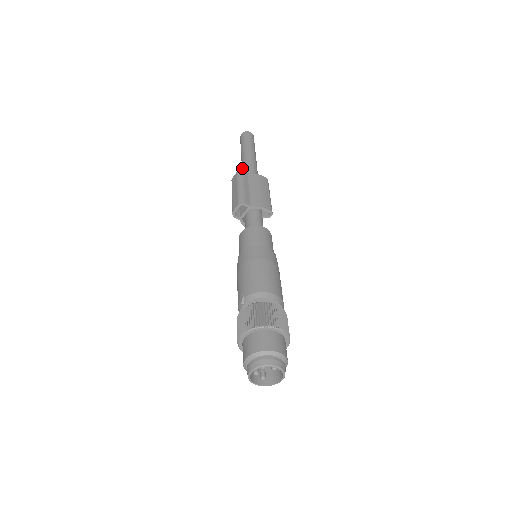
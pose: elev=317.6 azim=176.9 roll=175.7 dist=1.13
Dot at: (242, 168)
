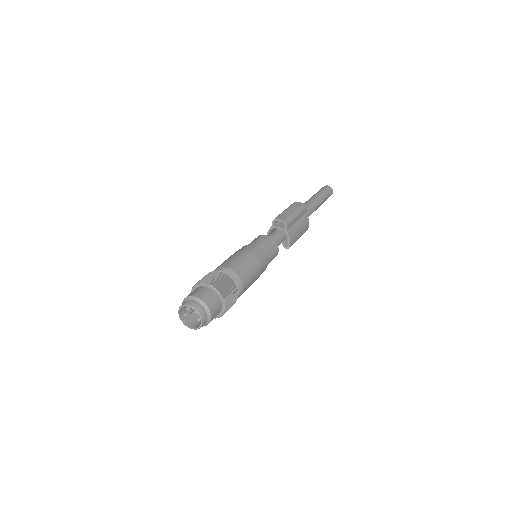
Dot at: (306, 203)
